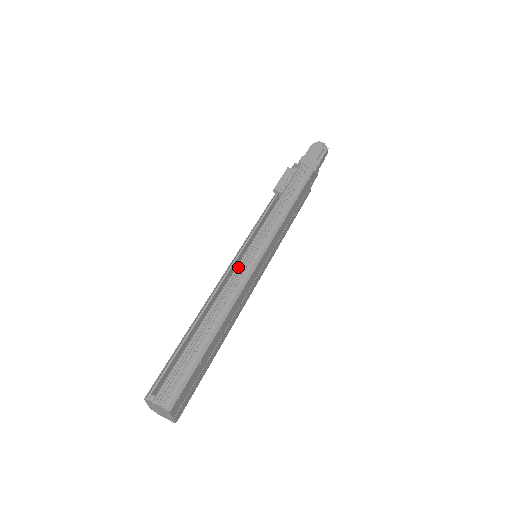
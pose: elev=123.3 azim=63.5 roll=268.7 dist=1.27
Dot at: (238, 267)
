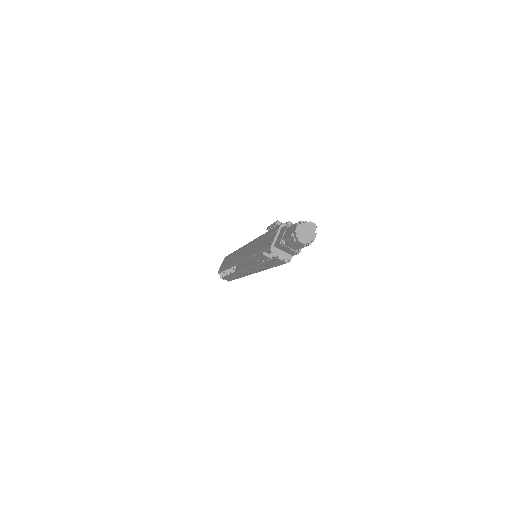
Dot at: (242, 272)
